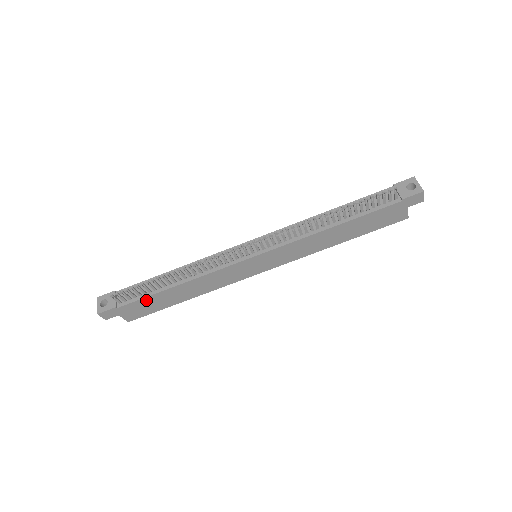
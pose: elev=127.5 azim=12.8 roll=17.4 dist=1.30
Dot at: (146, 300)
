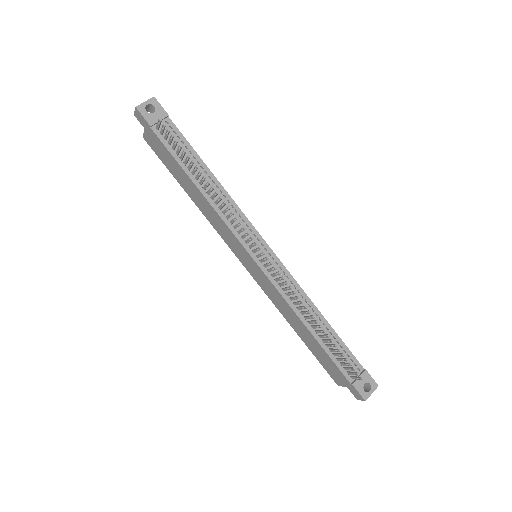
Dot at: (171, 156)
